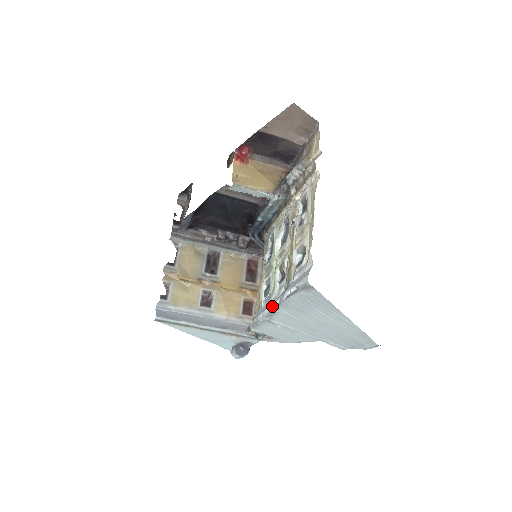
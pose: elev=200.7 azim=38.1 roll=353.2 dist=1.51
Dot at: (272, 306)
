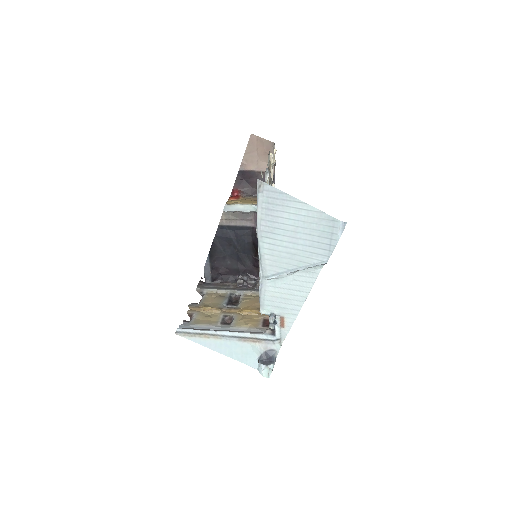
Dot at: (258, 253)
